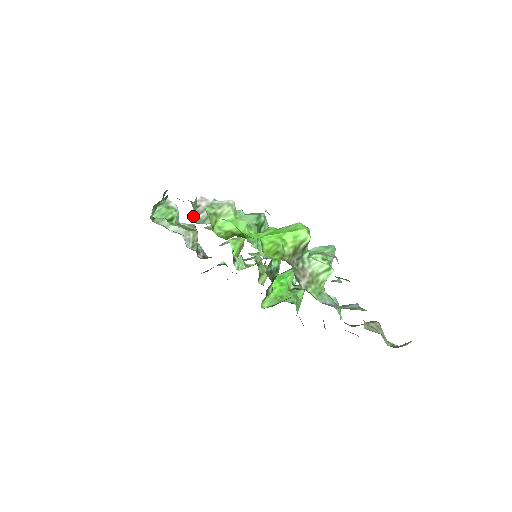
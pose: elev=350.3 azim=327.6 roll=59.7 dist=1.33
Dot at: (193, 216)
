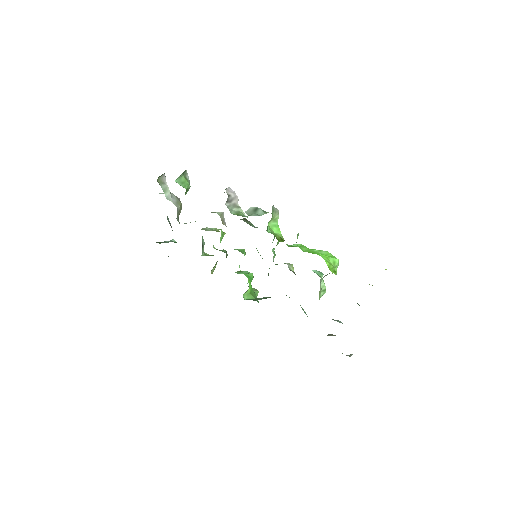
Dot at: occluded
